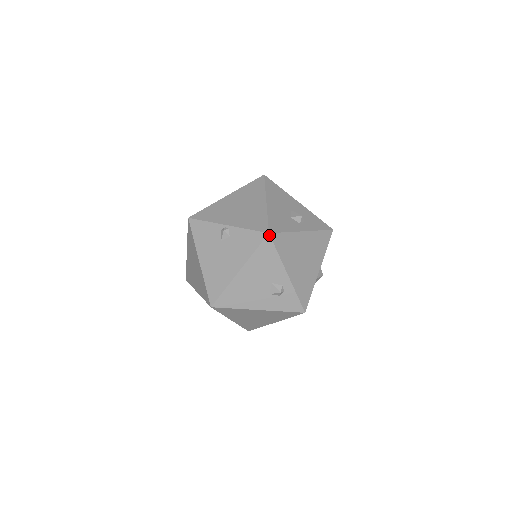
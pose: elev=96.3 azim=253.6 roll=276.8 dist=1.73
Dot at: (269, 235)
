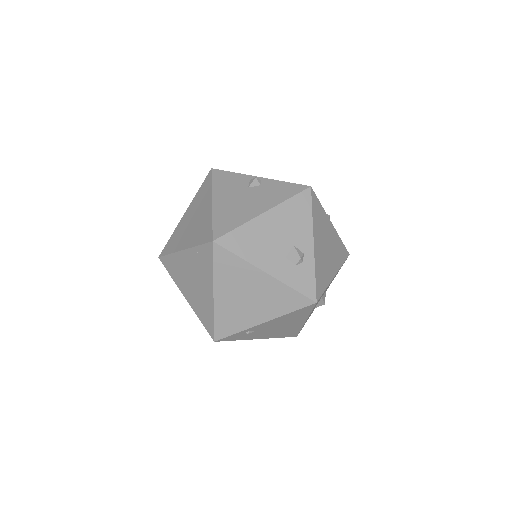
Dot at: (310, 188)
